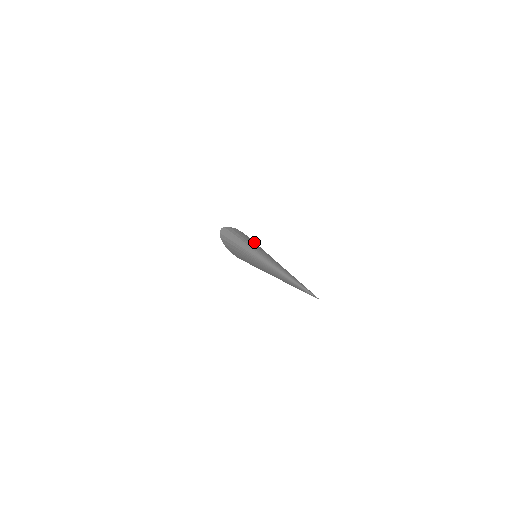
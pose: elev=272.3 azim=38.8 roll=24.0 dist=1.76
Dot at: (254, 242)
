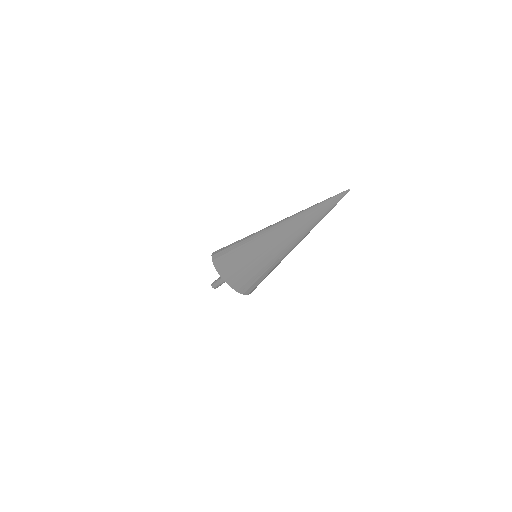
Dot at: occluded
